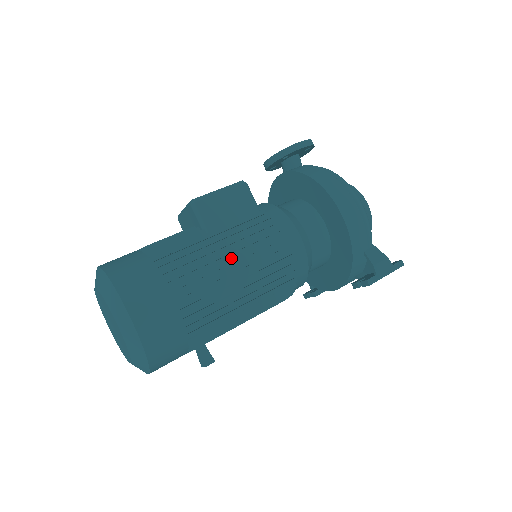
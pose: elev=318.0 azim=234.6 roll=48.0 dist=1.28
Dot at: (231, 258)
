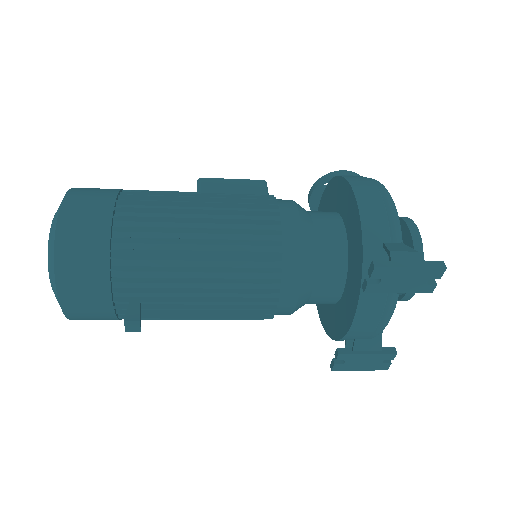
Dot at: (202, 204)
